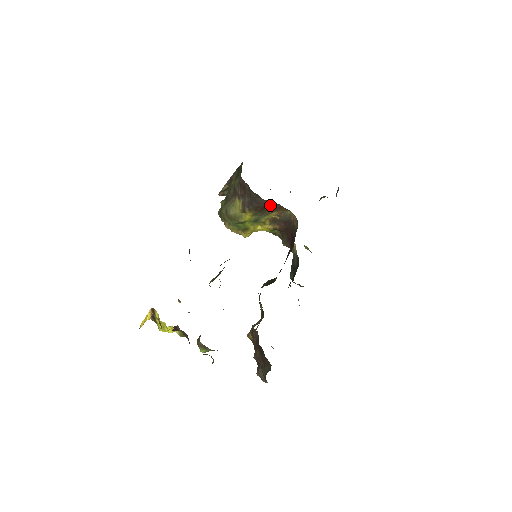
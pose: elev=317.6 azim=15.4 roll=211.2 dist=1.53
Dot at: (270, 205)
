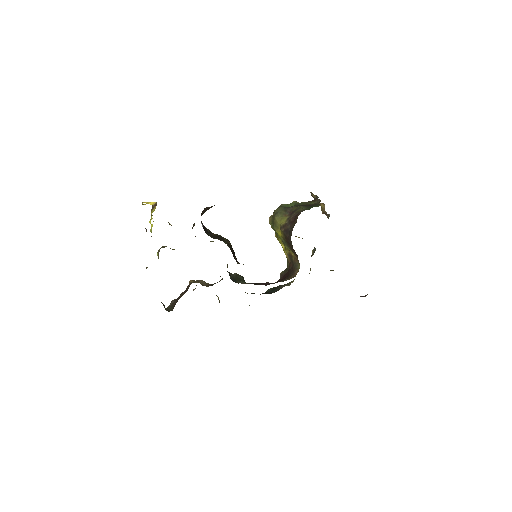
Dot at: occluded
